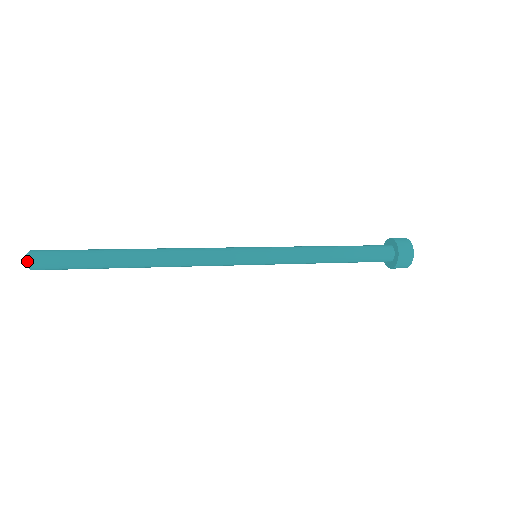
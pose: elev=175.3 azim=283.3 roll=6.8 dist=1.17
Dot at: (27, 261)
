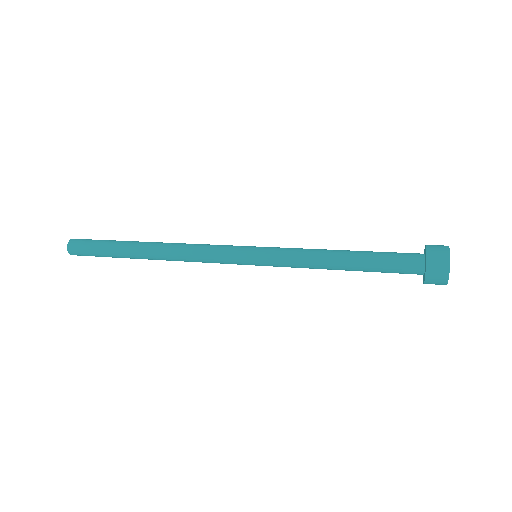
Dot at: (69, 253)
